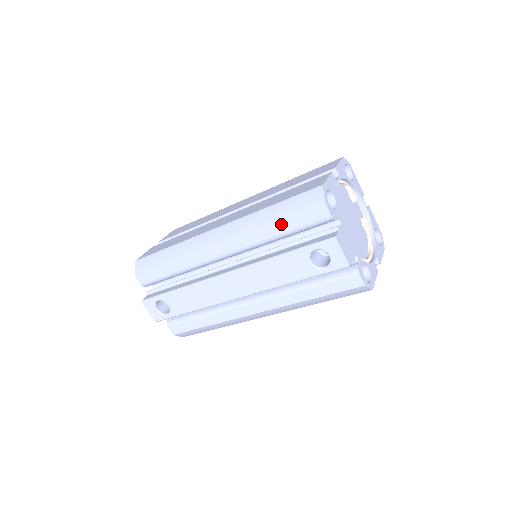
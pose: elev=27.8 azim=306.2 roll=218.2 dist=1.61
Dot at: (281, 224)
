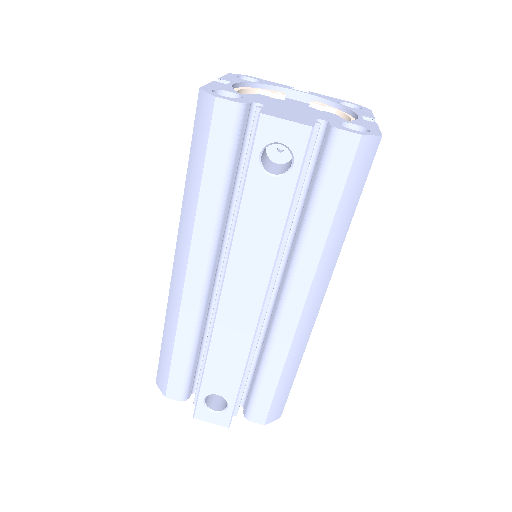
Dot at: (208, 176)
